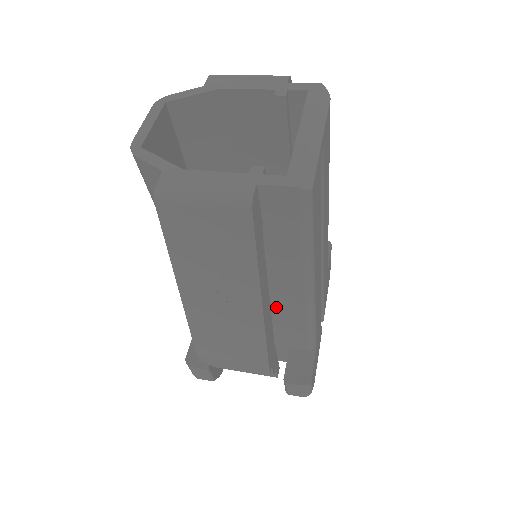
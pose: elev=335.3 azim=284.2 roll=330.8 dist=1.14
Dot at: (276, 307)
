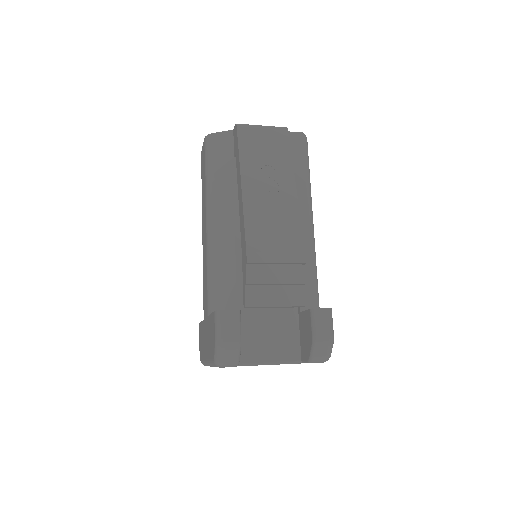
Dot at: occluded
